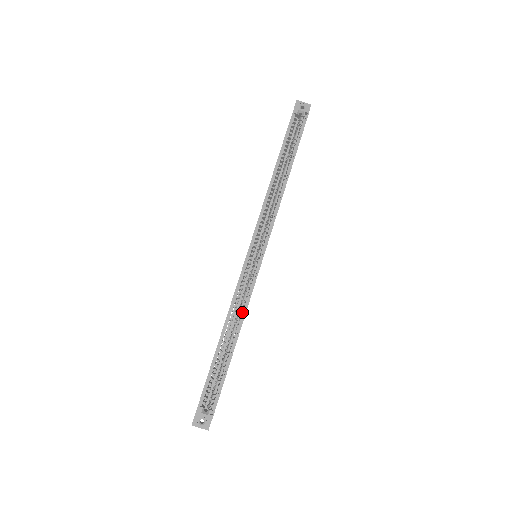
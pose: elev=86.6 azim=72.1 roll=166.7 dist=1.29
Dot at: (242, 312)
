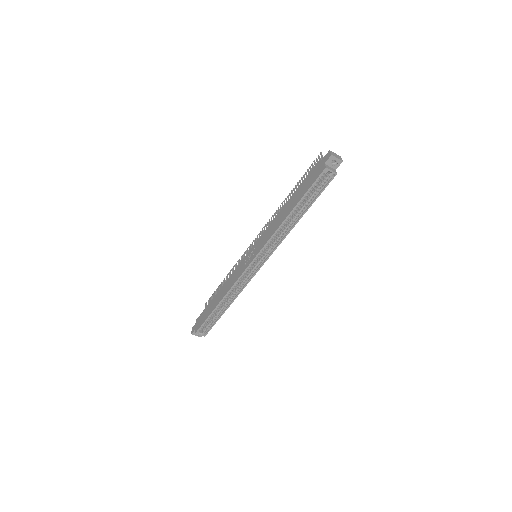
Dot at: (236, 293)
